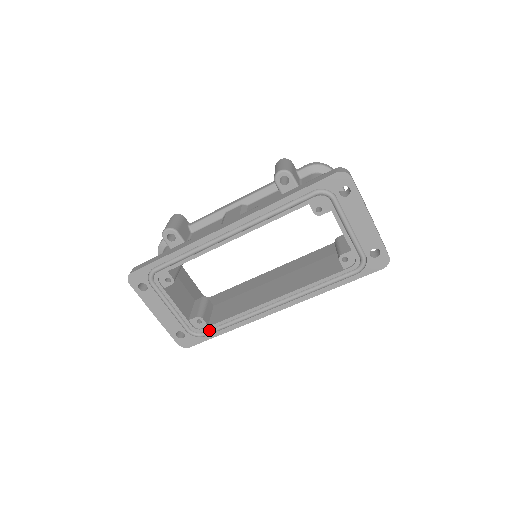
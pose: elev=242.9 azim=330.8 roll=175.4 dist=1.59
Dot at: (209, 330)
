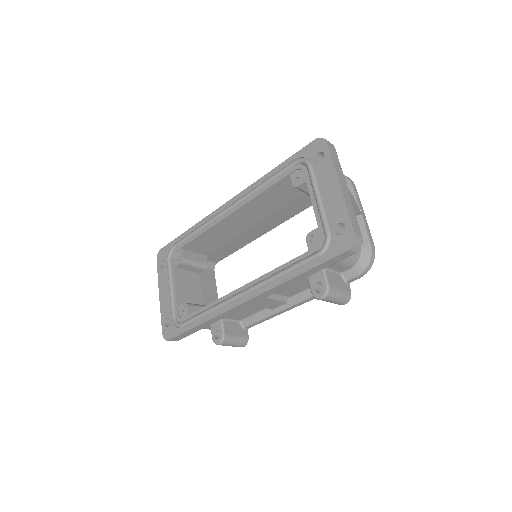
Dot at: (187, 320)
